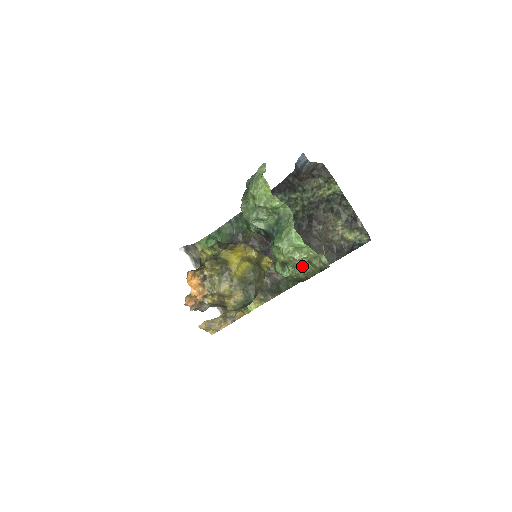
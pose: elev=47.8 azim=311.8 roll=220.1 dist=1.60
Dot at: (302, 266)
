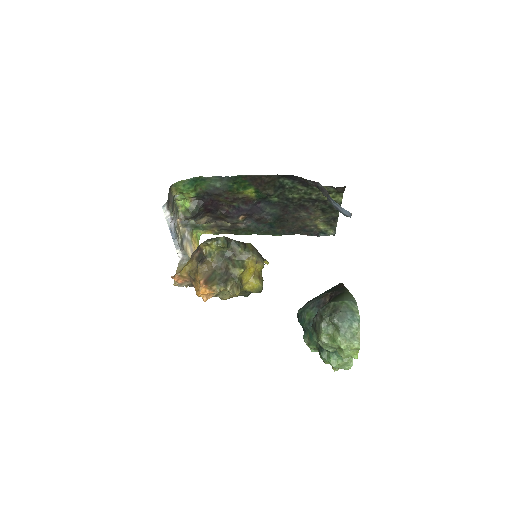
Dot at: occluded
